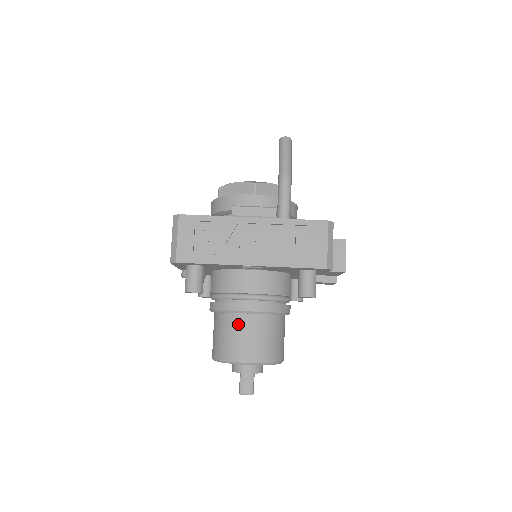
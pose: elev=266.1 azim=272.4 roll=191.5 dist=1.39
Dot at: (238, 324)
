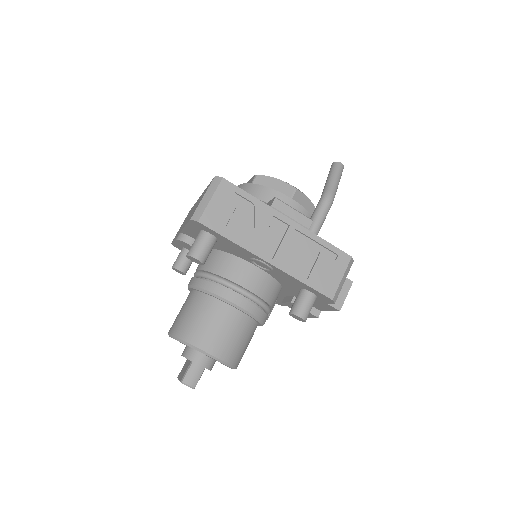
Dot at: (218, 312)
